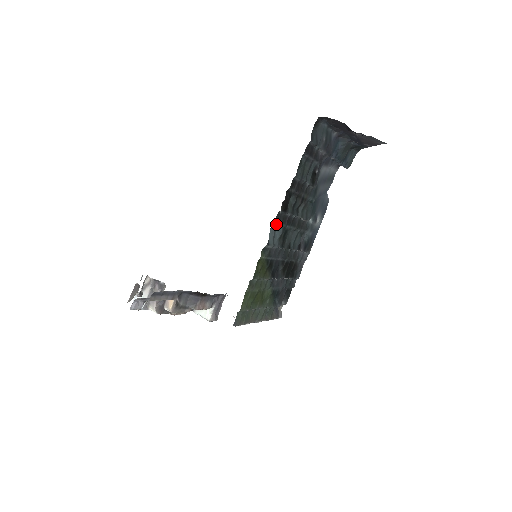
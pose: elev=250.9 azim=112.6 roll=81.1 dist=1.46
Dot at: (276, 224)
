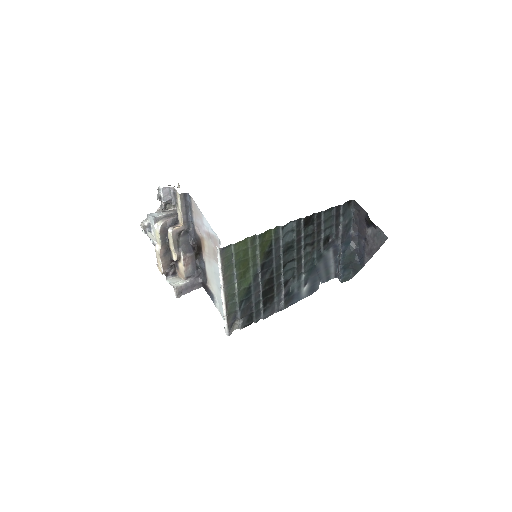
Dot at: (294, 225)
